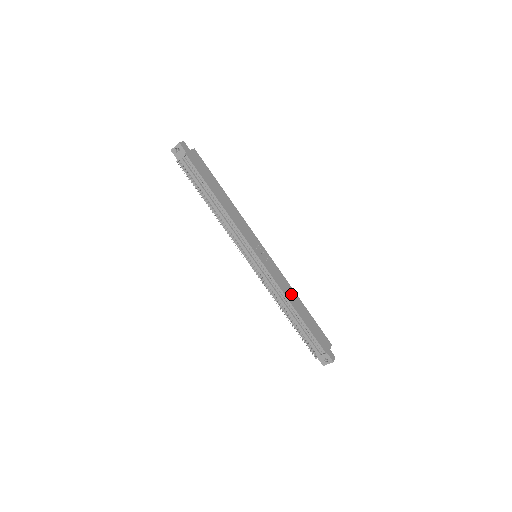
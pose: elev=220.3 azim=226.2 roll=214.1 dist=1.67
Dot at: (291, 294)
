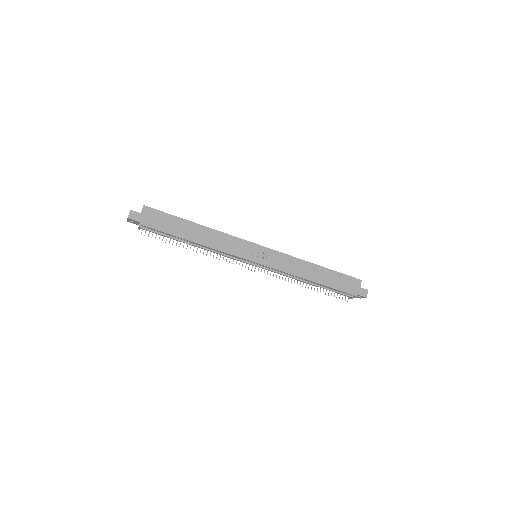
Dot at: (303, 268)
